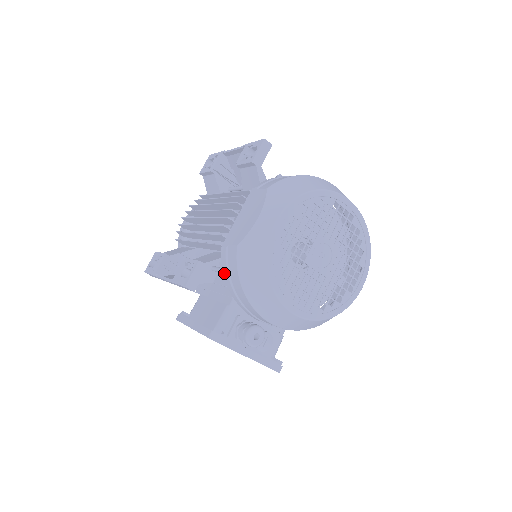
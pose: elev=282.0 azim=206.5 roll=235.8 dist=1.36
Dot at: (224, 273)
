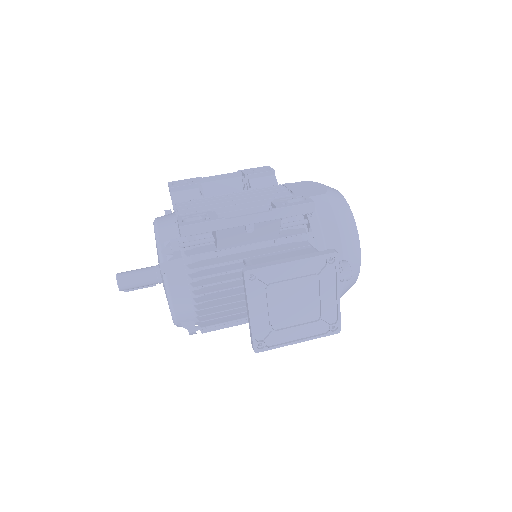
Dot at: (310, 217)
